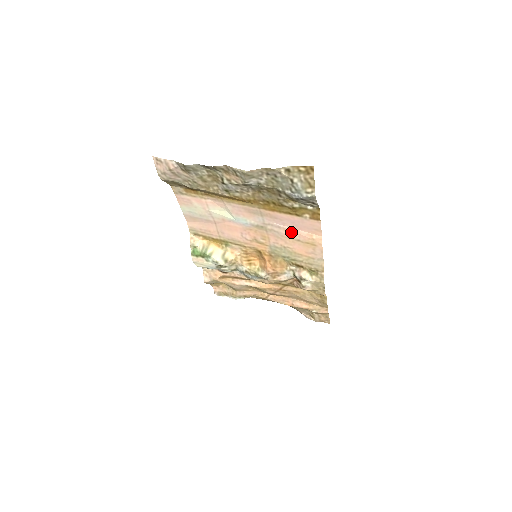
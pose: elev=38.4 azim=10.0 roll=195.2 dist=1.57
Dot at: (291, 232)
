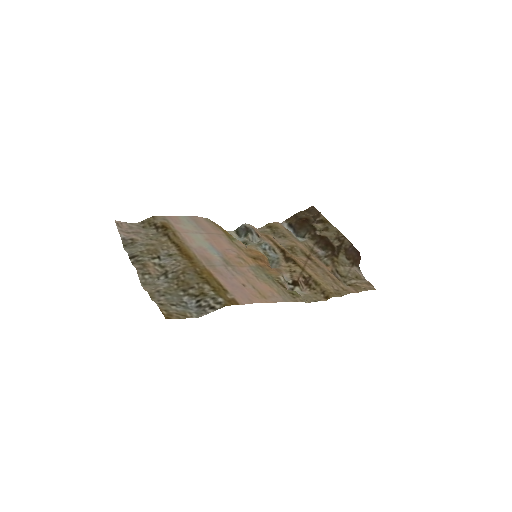
Dot at: (242, 283)
